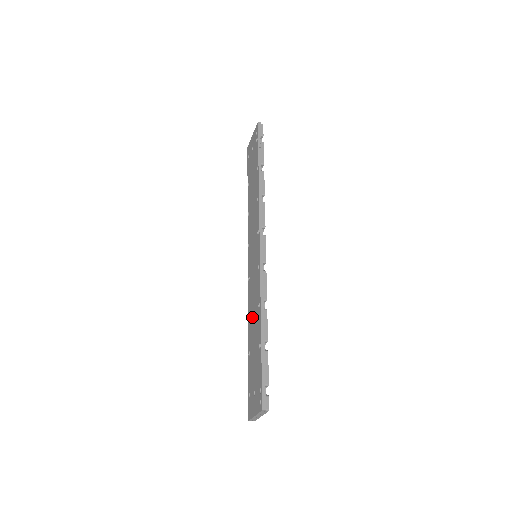
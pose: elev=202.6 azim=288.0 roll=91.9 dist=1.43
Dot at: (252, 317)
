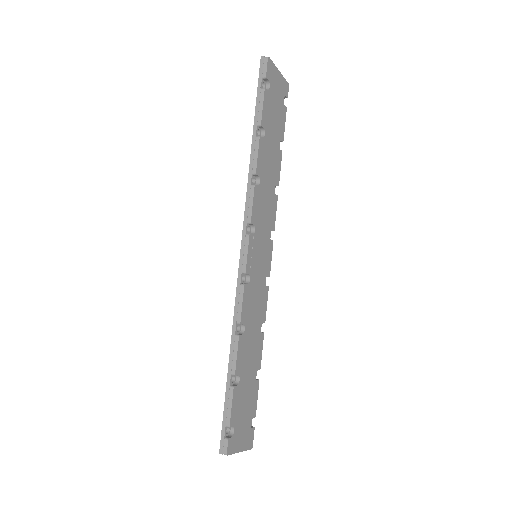
Dot at: occluded
